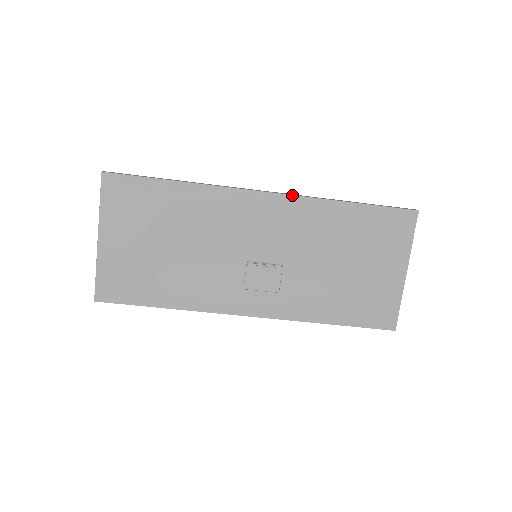
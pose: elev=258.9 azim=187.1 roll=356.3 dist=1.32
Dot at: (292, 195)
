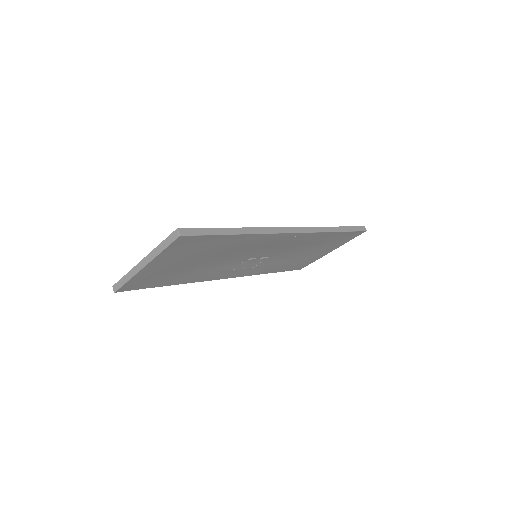
Dot at: (309, 233)
